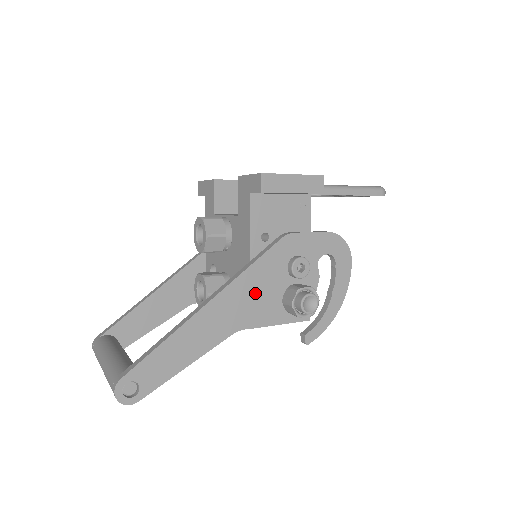
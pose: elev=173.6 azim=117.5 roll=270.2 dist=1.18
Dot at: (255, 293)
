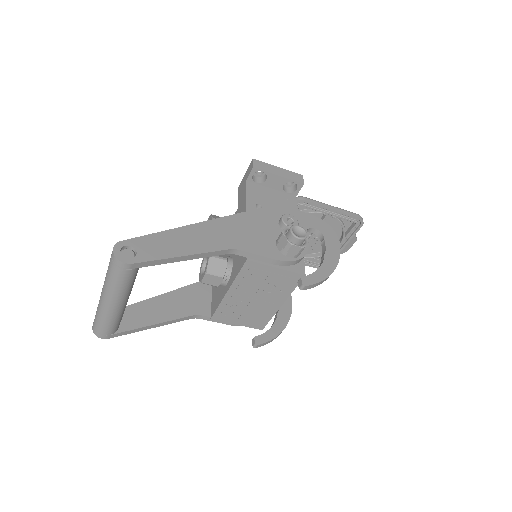
Dot at: (250, 230)
